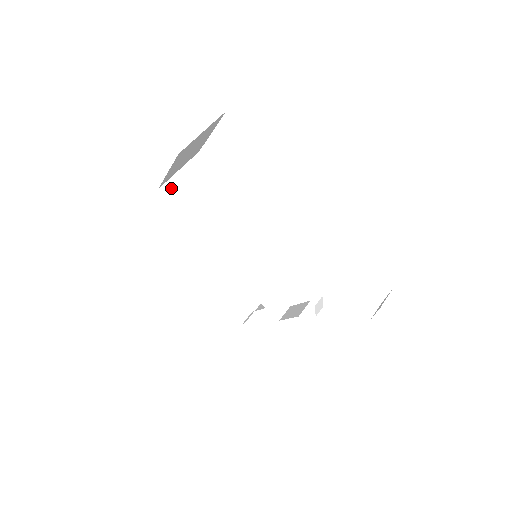
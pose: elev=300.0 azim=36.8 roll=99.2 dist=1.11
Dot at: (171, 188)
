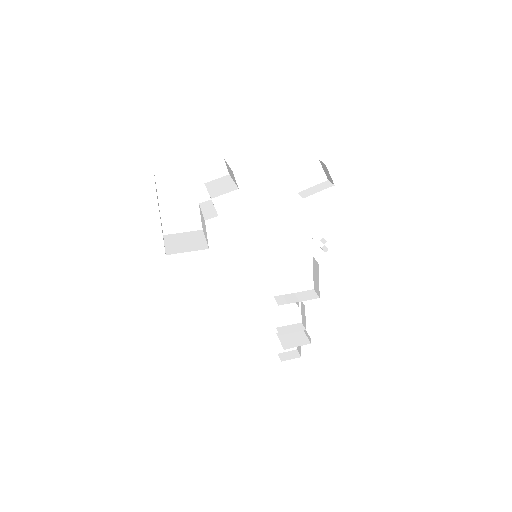
Dot at: (171, 251)
